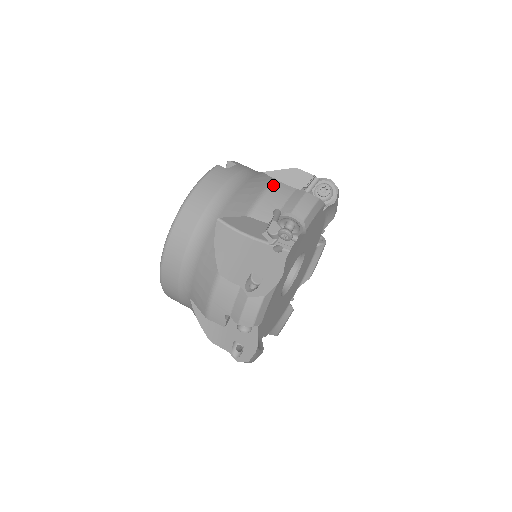
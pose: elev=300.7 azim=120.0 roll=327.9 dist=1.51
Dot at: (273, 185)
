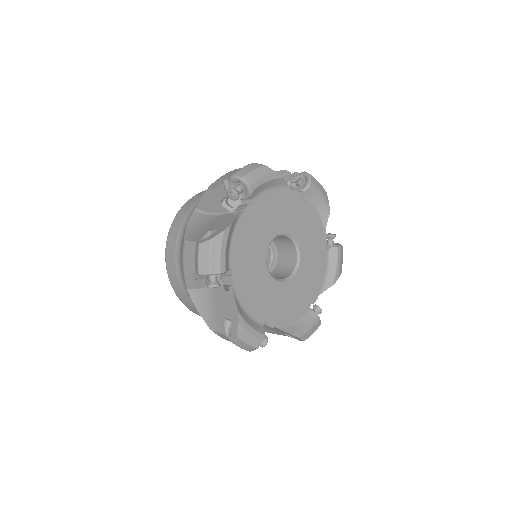
Dot at: (231, 171)
